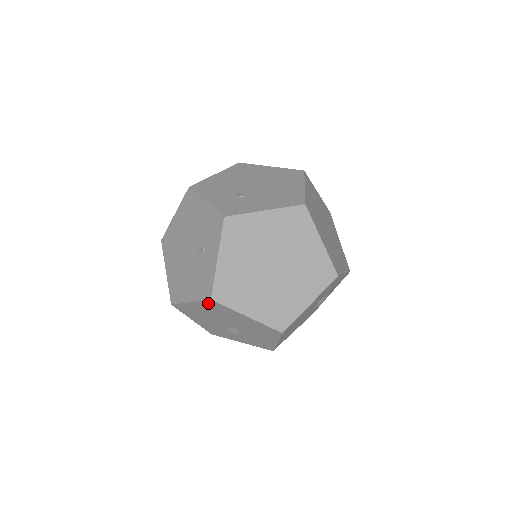
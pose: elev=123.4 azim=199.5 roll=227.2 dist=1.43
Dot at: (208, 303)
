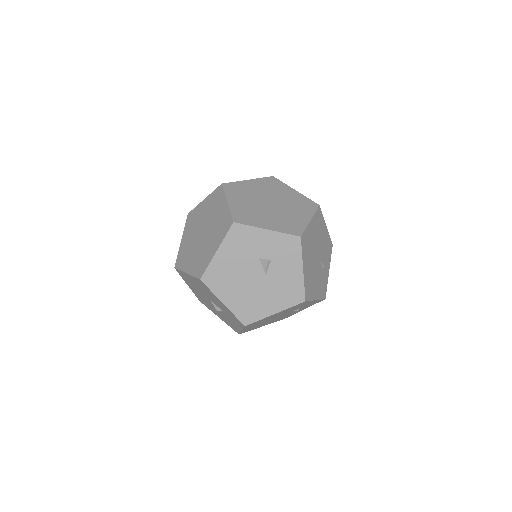
Dot at: (181, 275)
